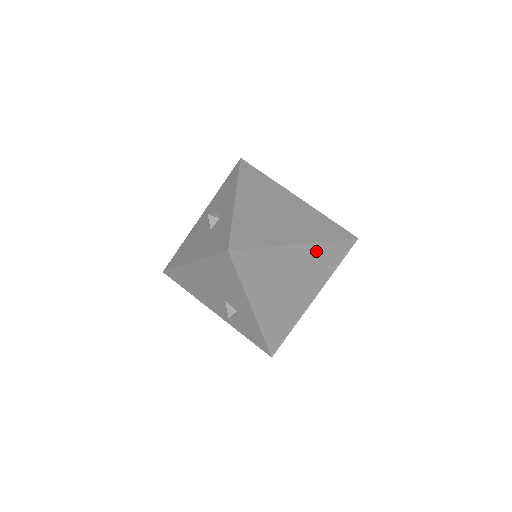
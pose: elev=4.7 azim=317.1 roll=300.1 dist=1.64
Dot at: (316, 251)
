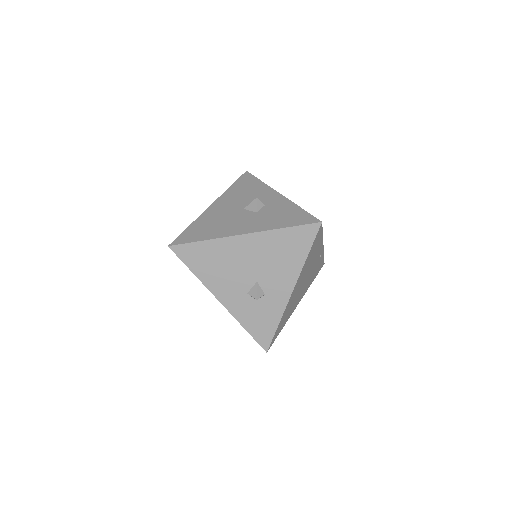
Dot at: (320, 259)
